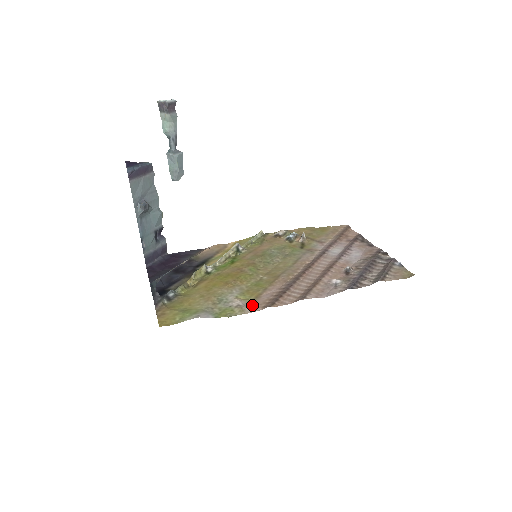
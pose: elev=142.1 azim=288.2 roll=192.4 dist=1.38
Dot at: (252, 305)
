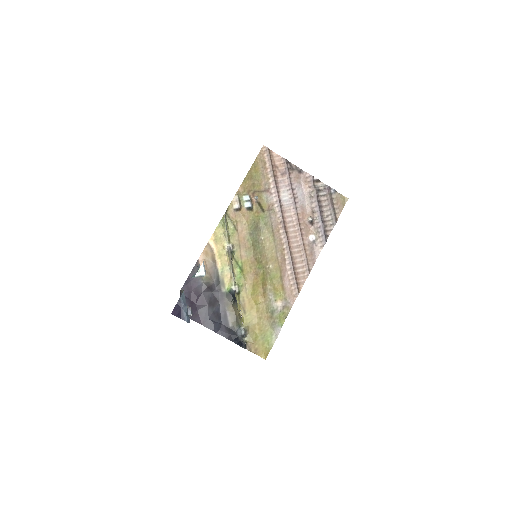
Dot at: (288, 299)
